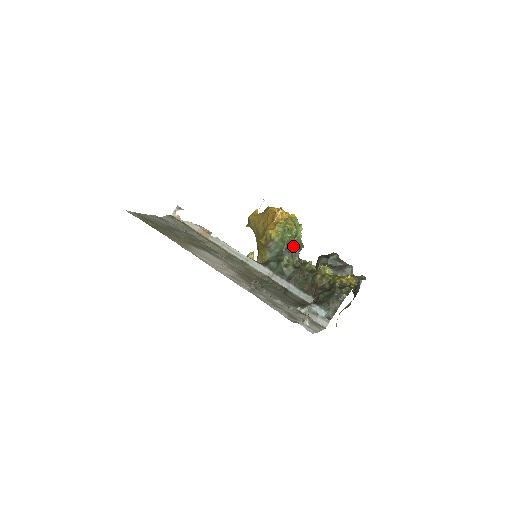
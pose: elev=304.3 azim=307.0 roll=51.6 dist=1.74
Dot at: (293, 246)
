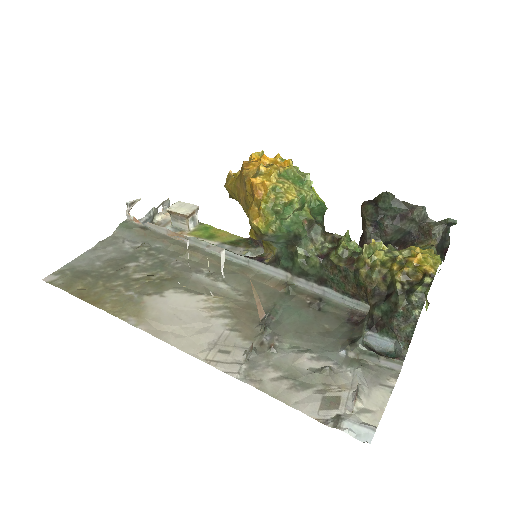
Dot at: (305, 224)
